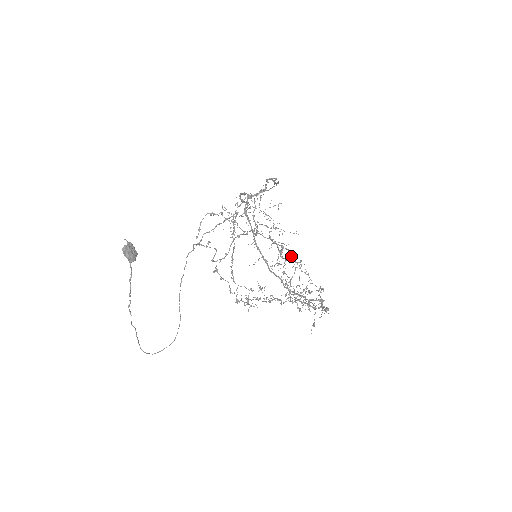
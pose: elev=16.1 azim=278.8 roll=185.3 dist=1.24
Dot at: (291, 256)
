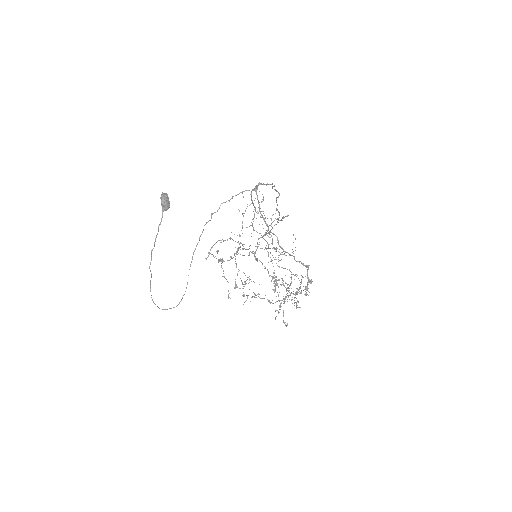
Dot at: occluded
